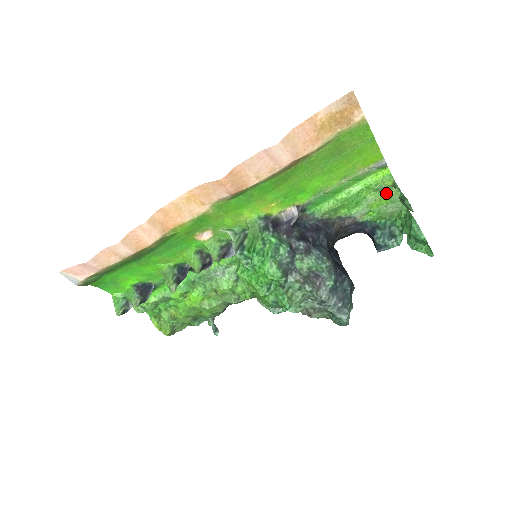
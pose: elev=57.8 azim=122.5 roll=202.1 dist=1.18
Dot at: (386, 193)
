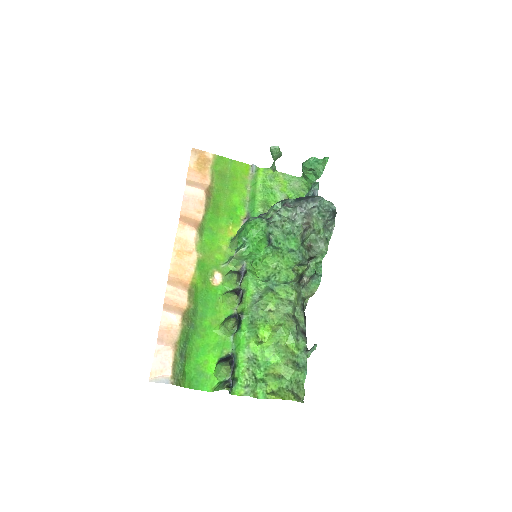
Dot at: (279, 179)
